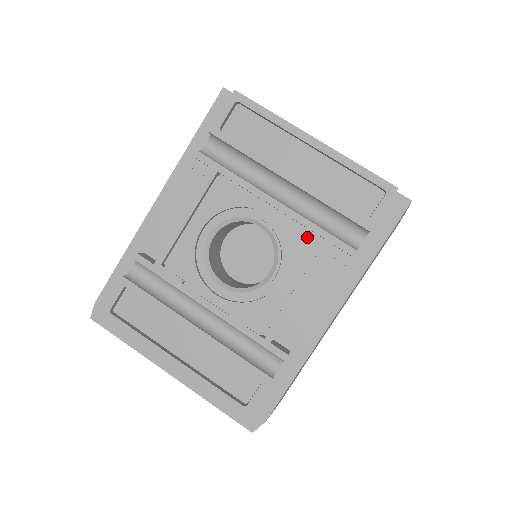
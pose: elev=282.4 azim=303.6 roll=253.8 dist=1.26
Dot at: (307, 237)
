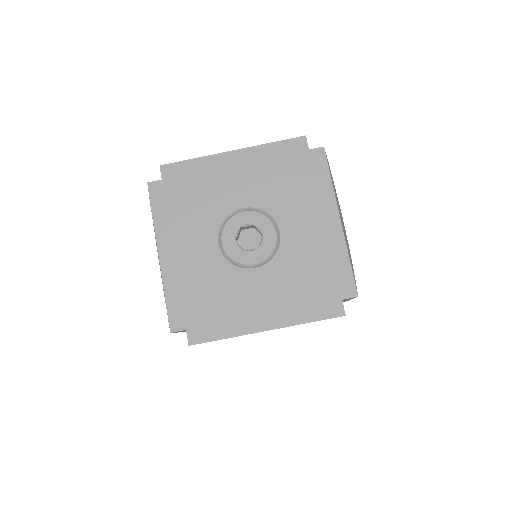
Dot at: occluded
